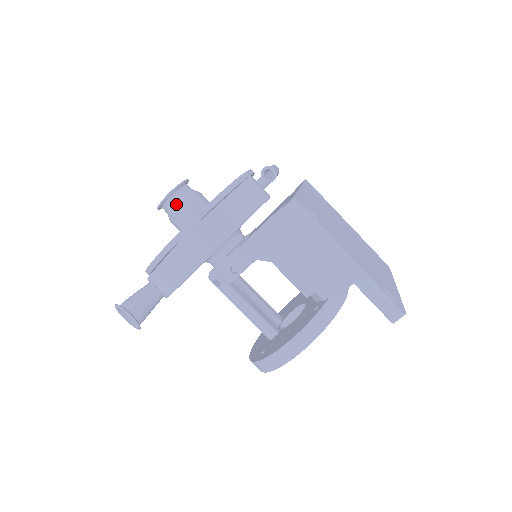
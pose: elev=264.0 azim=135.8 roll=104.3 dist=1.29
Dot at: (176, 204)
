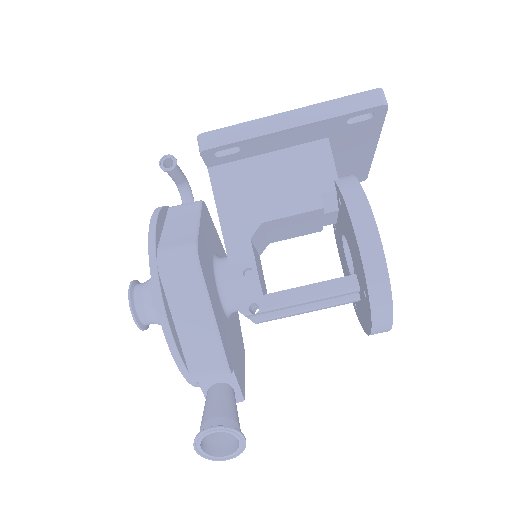
Dot at: (144, 296)
